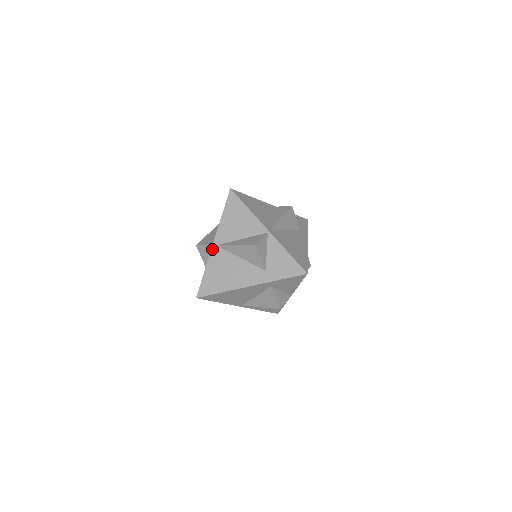
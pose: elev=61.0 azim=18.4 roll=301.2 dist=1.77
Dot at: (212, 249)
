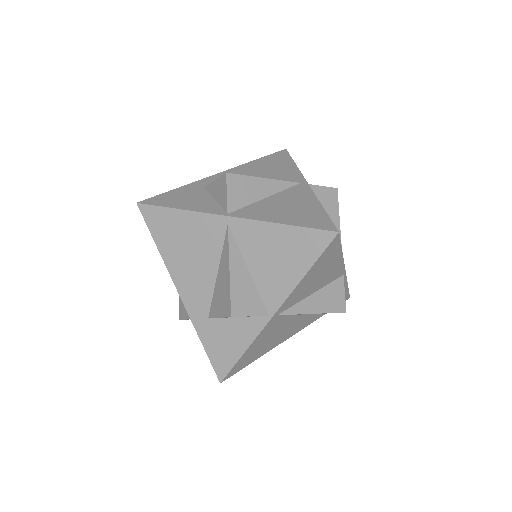
Dot at: (269, 322)
